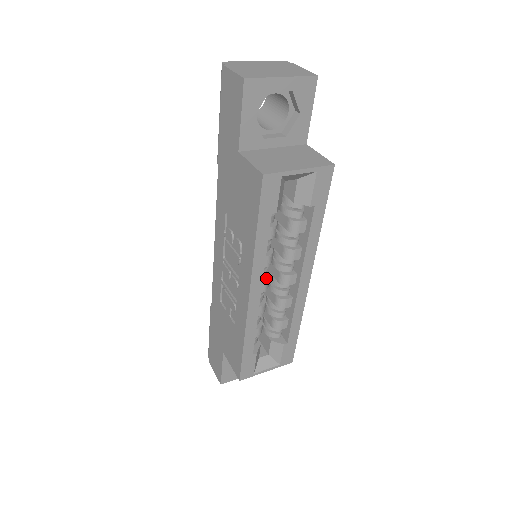
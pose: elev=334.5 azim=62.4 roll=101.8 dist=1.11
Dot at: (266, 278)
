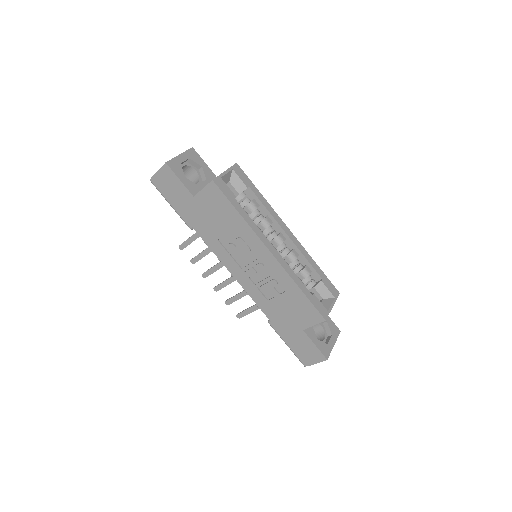
Dot at: occluded
